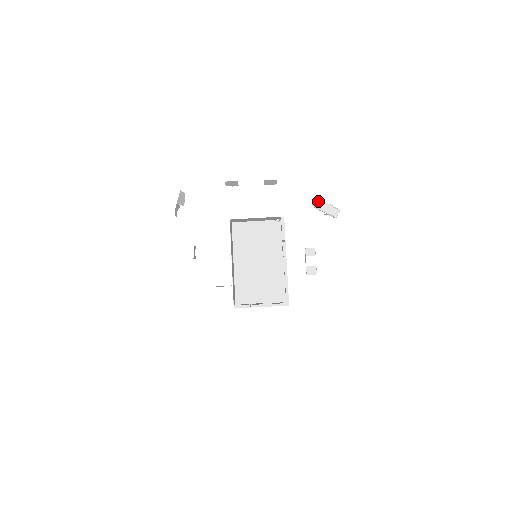
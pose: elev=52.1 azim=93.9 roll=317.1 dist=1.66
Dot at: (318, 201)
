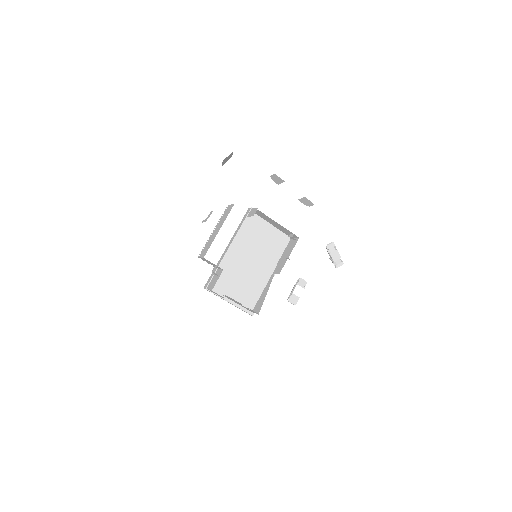
Dot at: (333, 245)
